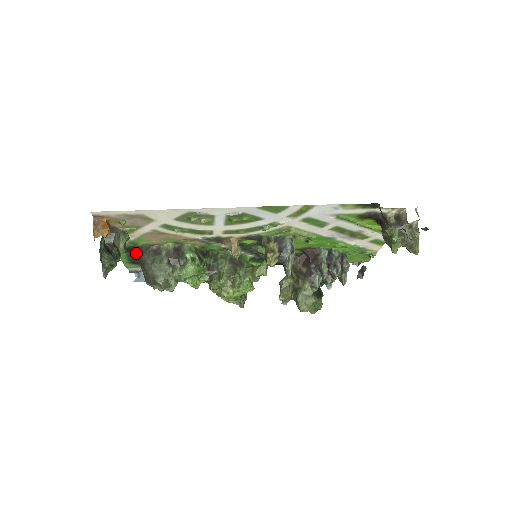
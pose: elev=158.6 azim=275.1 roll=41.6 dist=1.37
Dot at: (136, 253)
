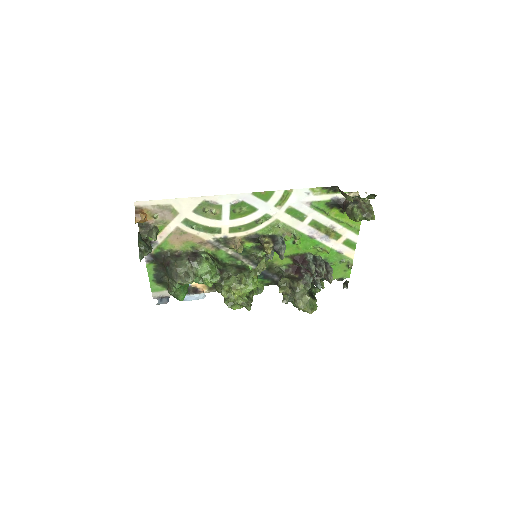
Dot at: (162, 262)
